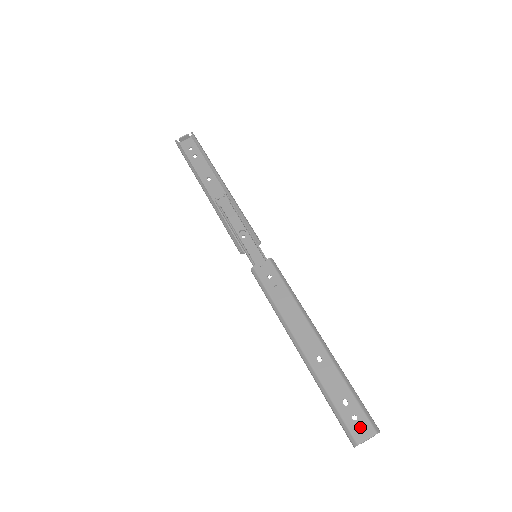
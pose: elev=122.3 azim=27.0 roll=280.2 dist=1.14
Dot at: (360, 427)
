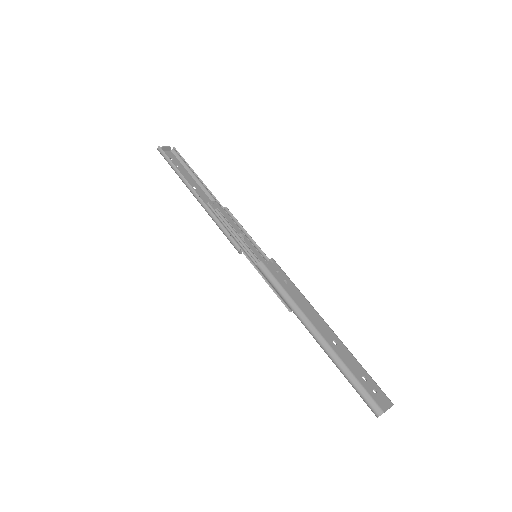
Dot at: (381, 398)
